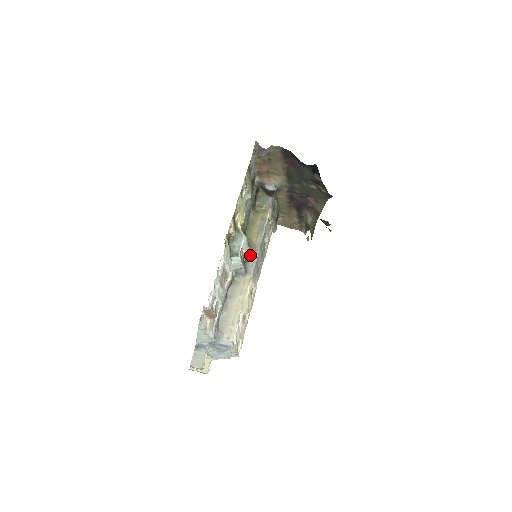
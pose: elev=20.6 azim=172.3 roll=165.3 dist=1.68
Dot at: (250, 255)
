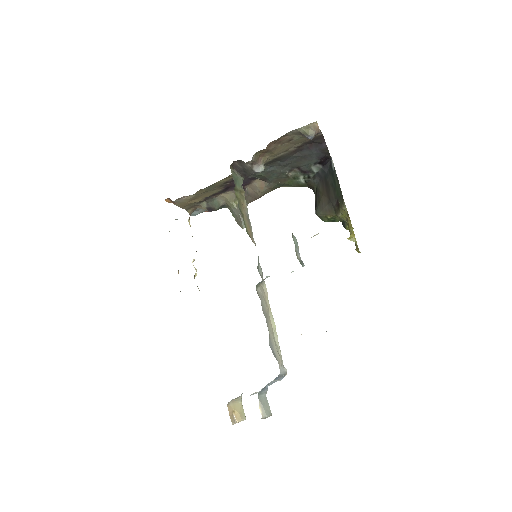
Dot at: (258, 256)
